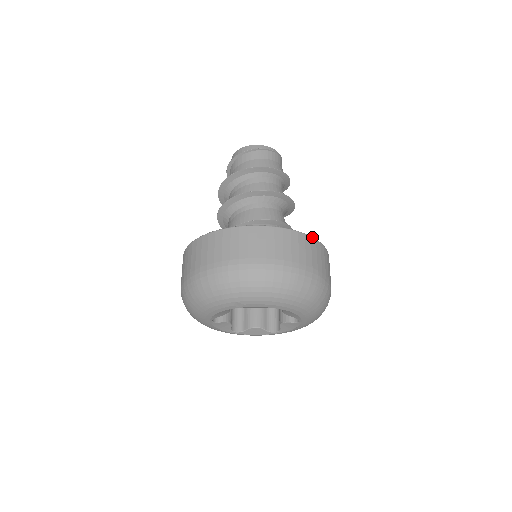
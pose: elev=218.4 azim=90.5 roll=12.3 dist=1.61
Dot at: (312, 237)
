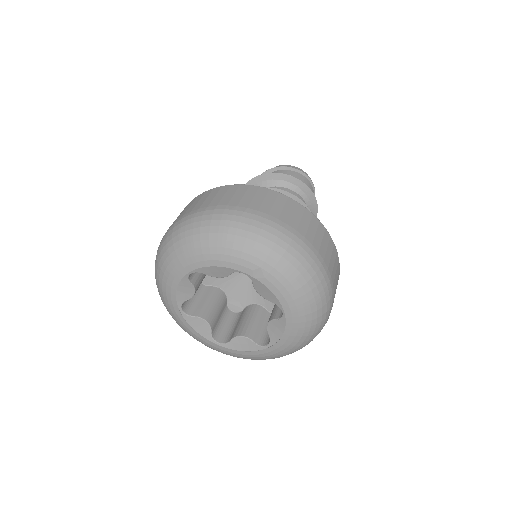
Dot at: occluded
